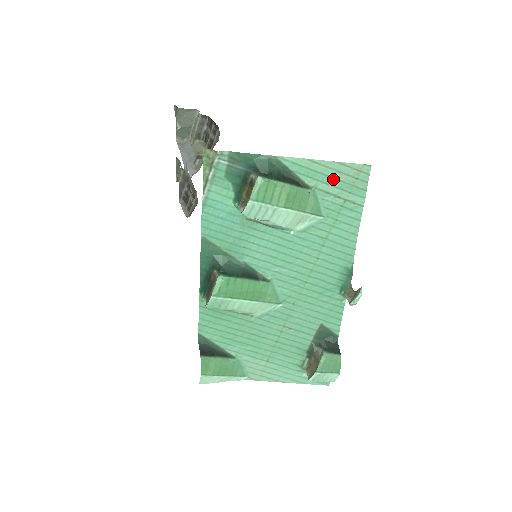
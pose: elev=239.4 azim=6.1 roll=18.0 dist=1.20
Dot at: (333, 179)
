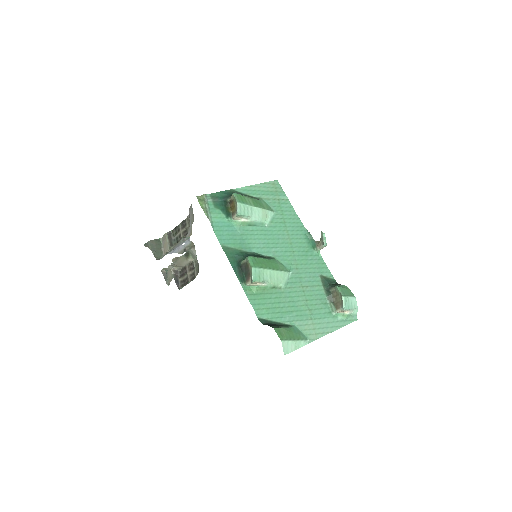
Dot at: (266, 192)
